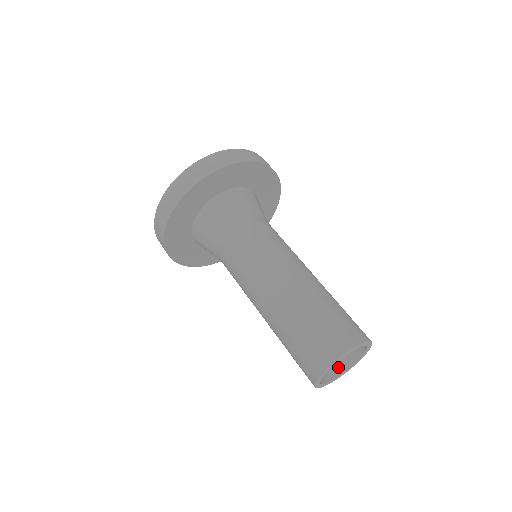
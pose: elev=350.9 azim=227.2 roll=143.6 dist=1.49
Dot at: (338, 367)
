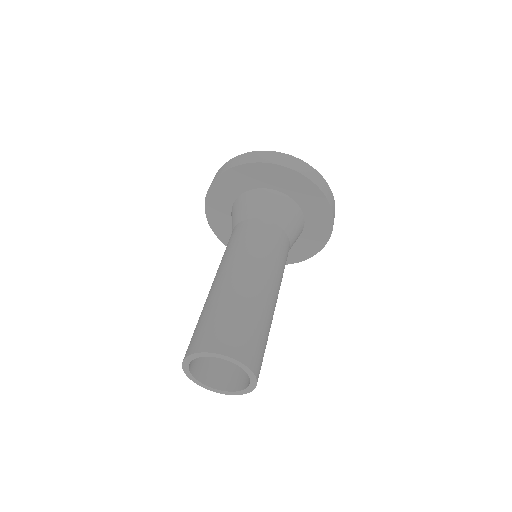
Dot at: (239, 384)
